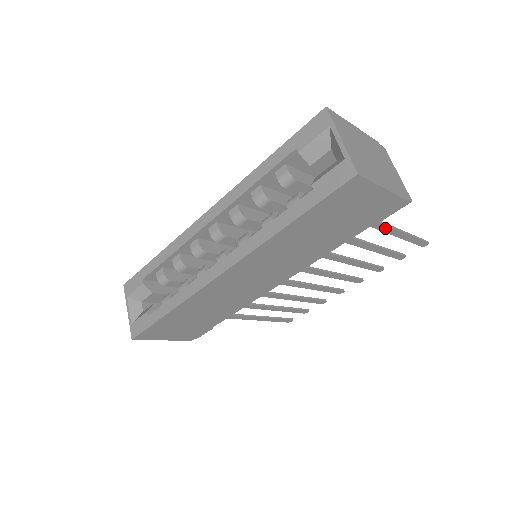
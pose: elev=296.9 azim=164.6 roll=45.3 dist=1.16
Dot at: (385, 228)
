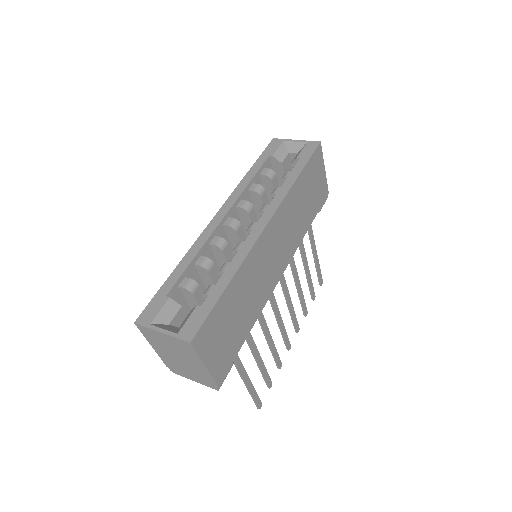
Dot at: (312, 239)
